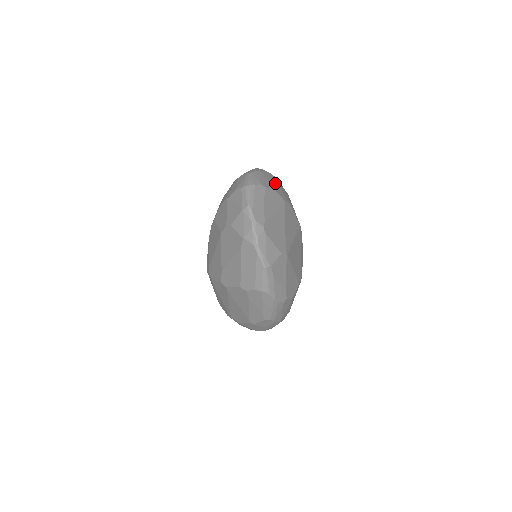
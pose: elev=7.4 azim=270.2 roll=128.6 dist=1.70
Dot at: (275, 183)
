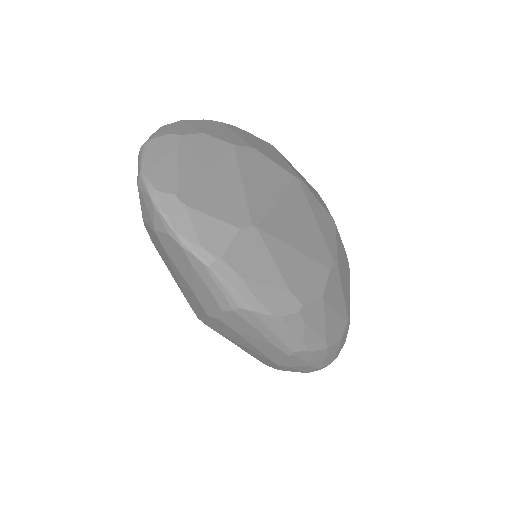
Dot at: (217, 128)
